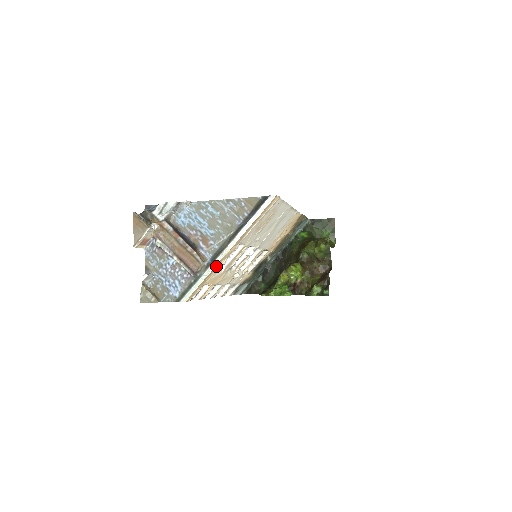
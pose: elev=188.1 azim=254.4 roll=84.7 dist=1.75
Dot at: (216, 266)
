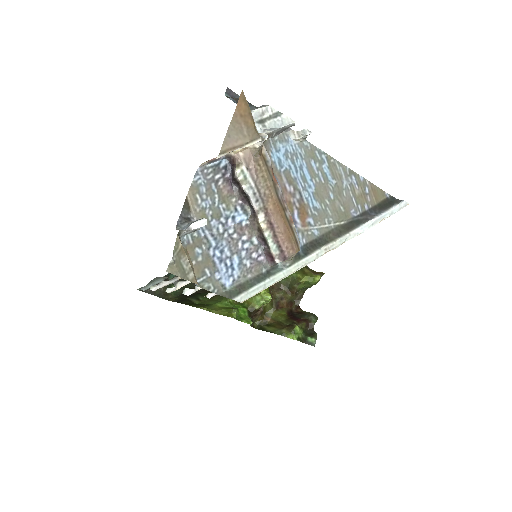
Dot at: (307, 263)
